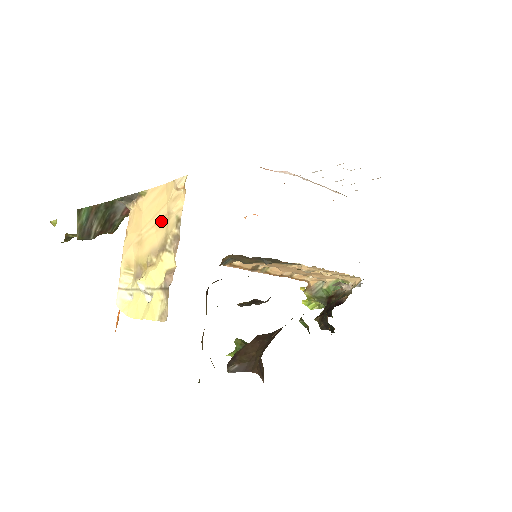
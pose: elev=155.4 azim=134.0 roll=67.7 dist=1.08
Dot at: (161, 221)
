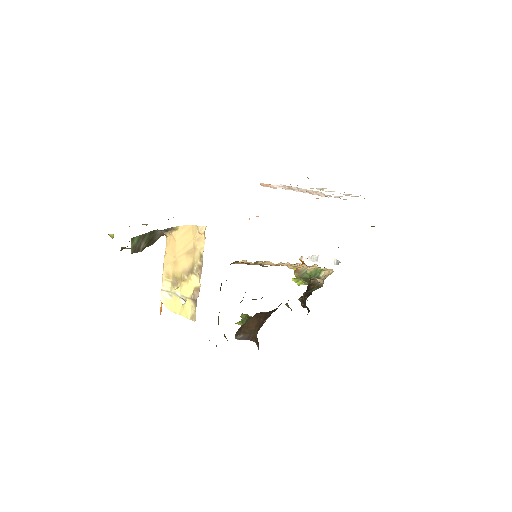
Dot at: (189, 252)
